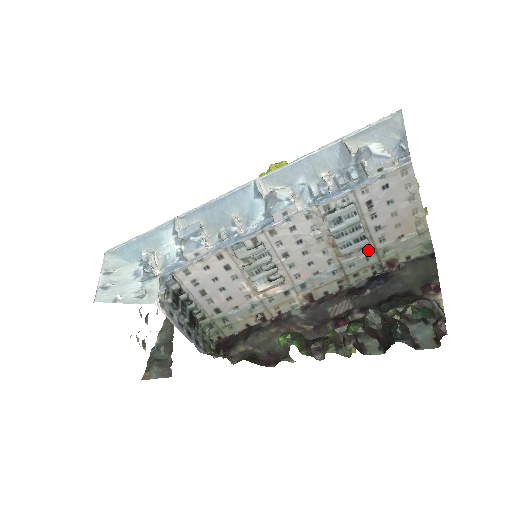
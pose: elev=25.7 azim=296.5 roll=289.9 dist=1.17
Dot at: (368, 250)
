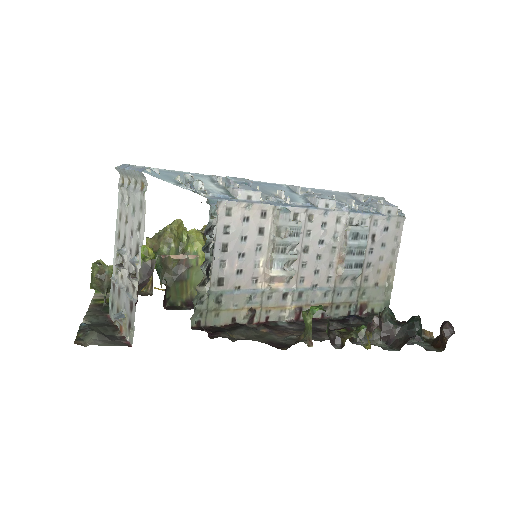
Dot at: (355, 284)
